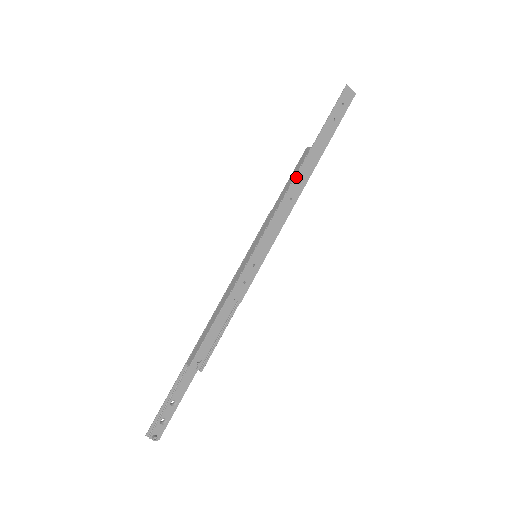
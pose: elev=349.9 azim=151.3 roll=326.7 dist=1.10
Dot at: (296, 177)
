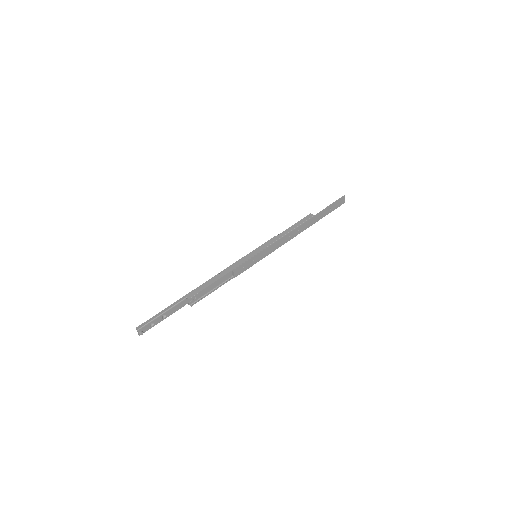
Dot at: (299, 226)
